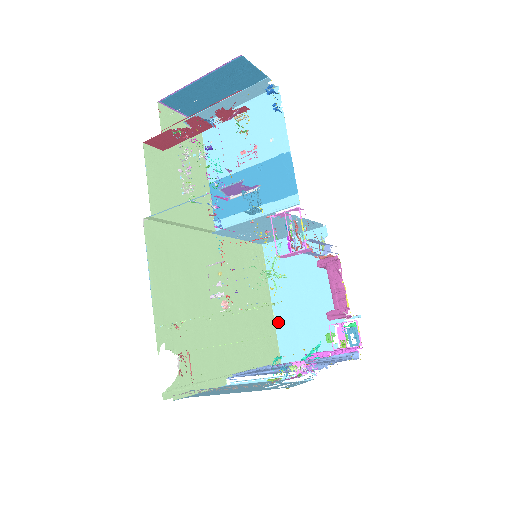
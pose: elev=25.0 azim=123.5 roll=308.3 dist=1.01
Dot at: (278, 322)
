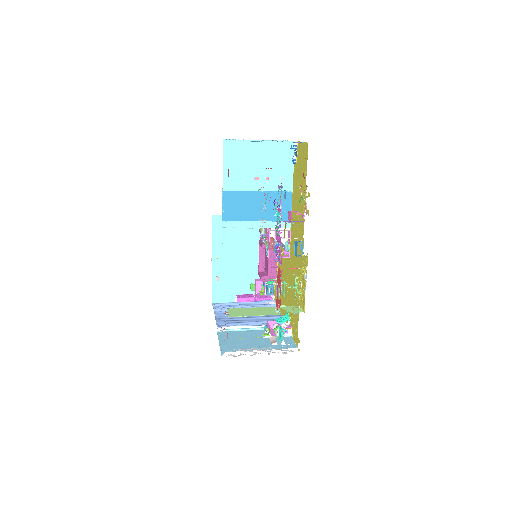
Dot at: (214, 272)
